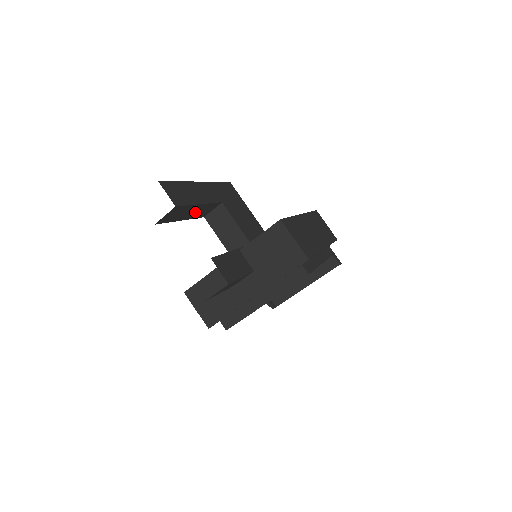
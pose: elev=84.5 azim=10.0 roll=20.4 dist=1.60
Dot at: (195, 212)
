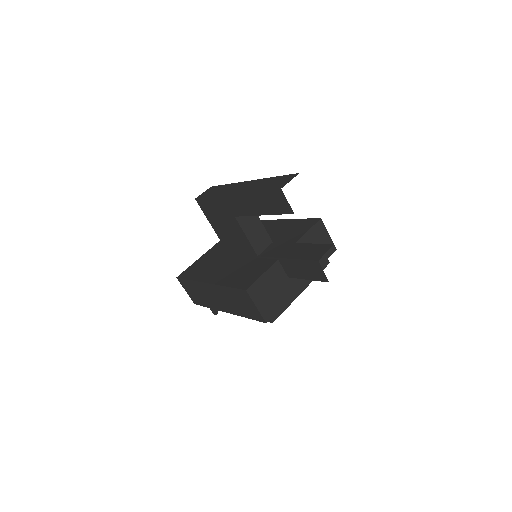
Dot at: occluded
